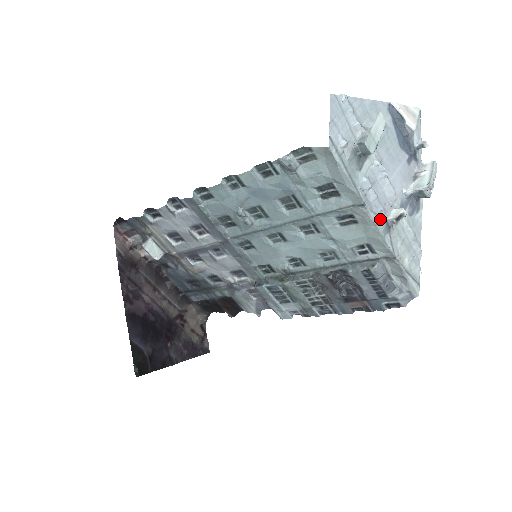
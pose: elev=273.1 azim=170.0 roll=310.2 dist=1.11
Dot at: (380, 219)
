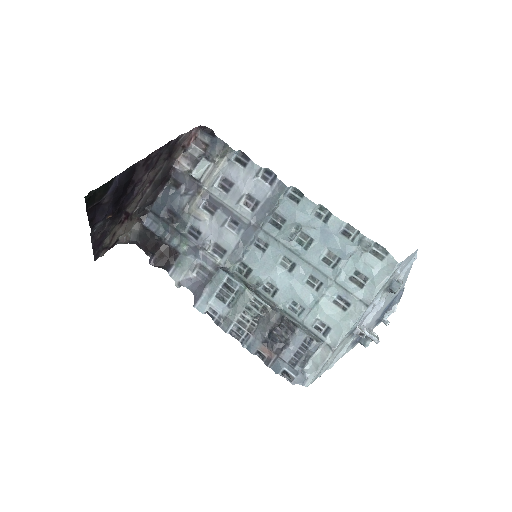
Dot at: (357, 323)
